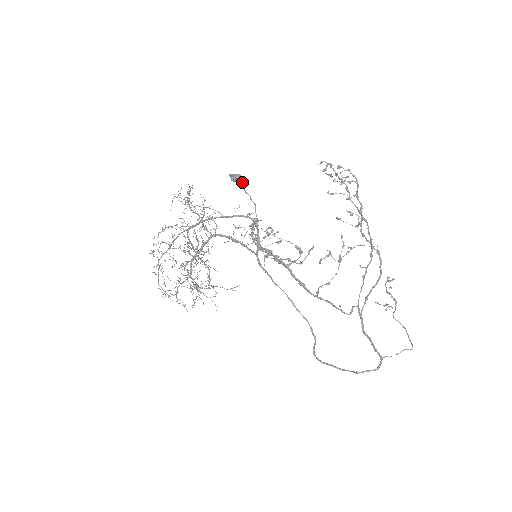
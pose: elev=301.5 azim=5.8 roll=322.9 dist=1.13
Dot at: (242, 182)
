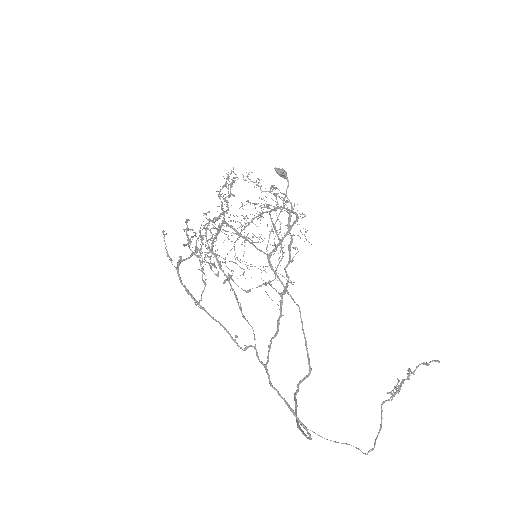
Dot at: (287, 178)
